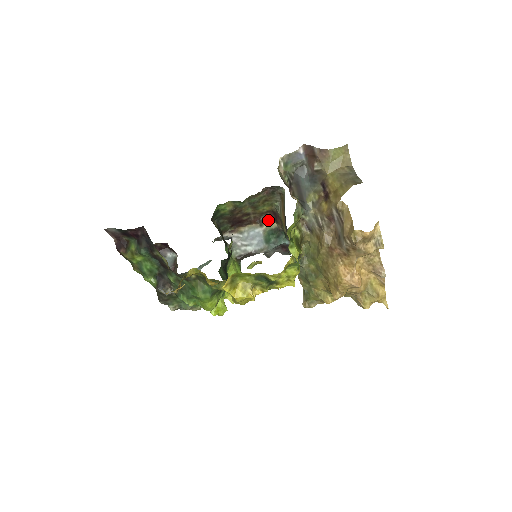
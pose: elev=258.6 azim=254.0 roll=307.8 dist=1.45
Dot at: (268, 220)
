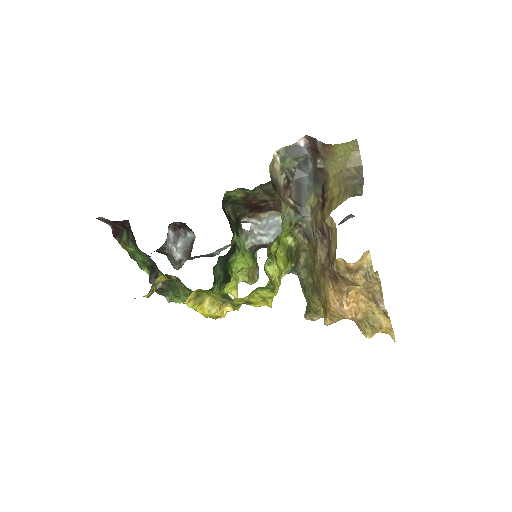
Dot at: occluded
